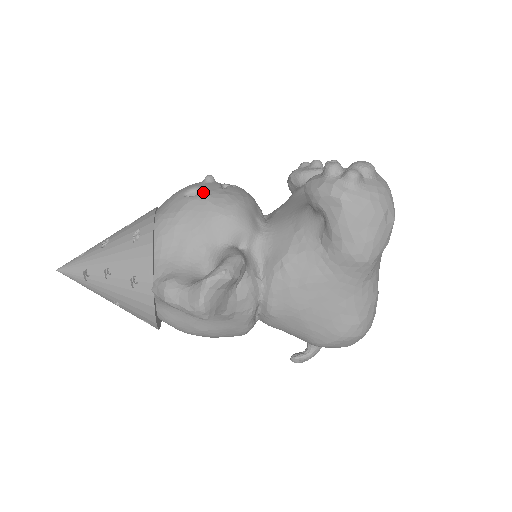
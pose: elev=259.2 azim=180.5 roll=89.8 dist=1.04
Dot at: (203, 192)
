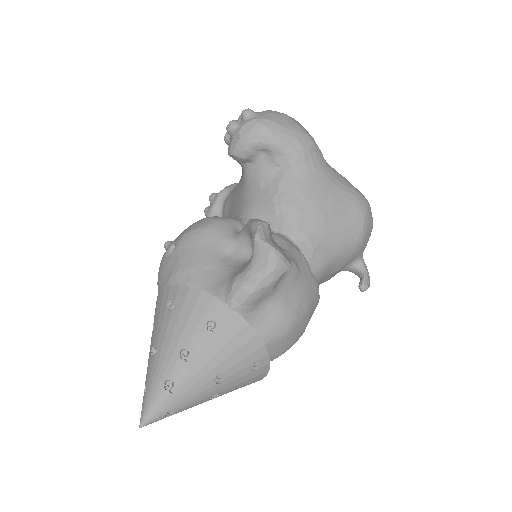
Dot at: (177, 239)
